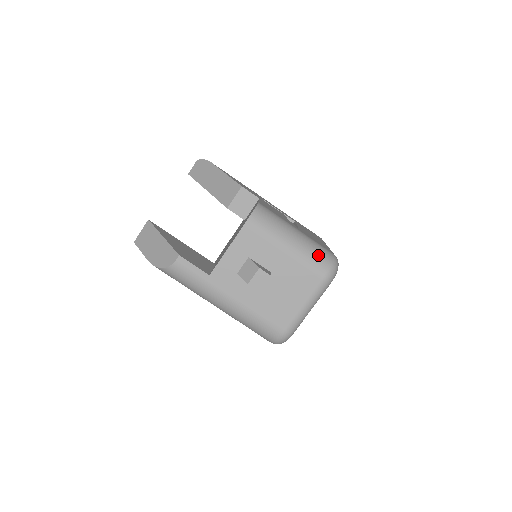
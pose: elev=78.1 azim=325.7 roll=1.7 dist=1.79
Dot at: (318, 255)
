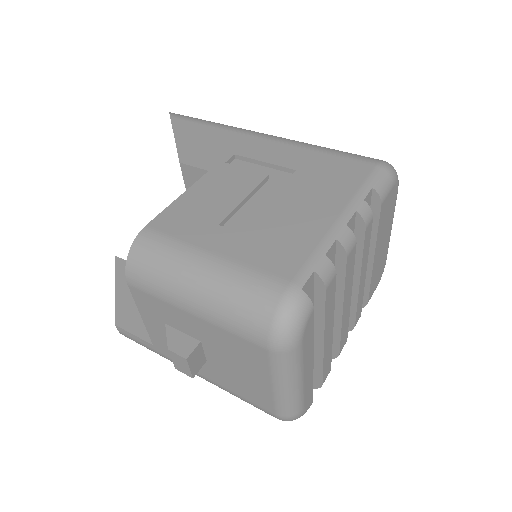
Dot at: (244, 307)
